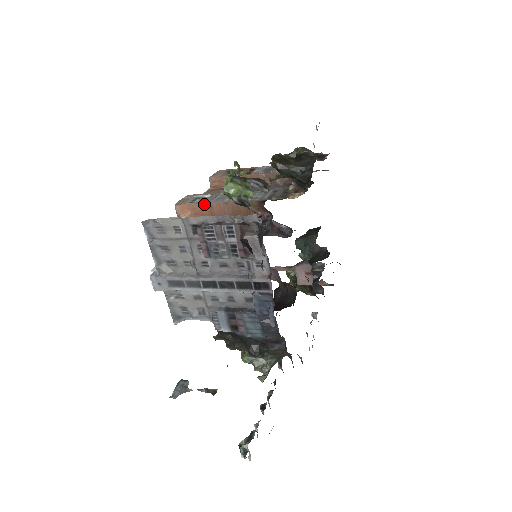
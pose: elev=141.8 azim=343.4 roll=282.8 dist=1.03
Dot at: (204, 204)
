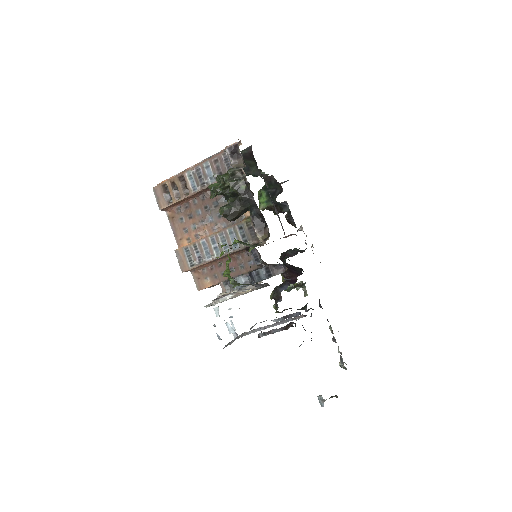
Dot at: (203, 264)
